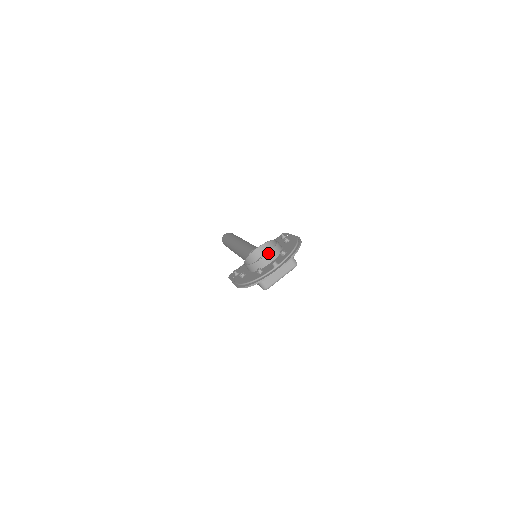
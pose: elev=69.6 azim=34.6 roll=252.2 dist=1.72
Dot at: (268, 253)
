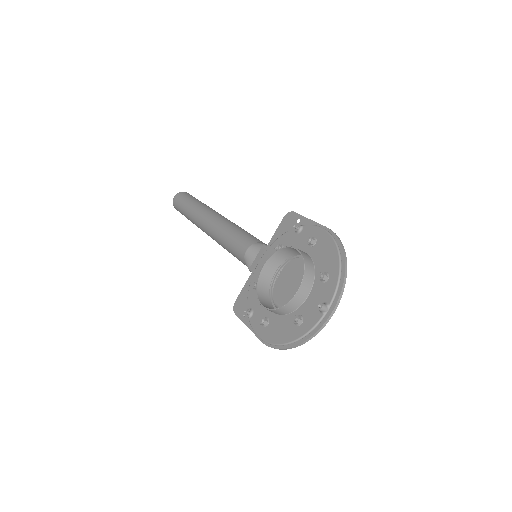
Dot at: (299, 286)
